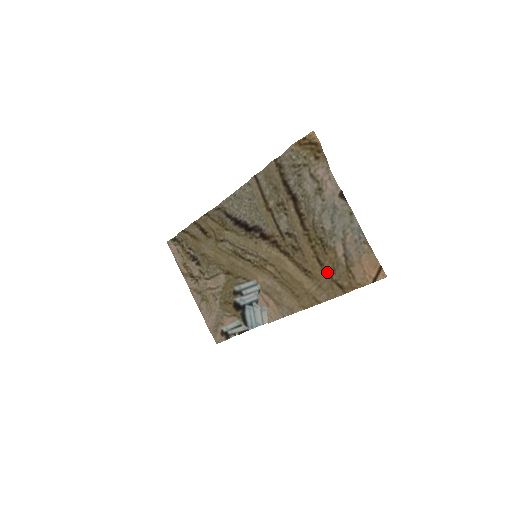
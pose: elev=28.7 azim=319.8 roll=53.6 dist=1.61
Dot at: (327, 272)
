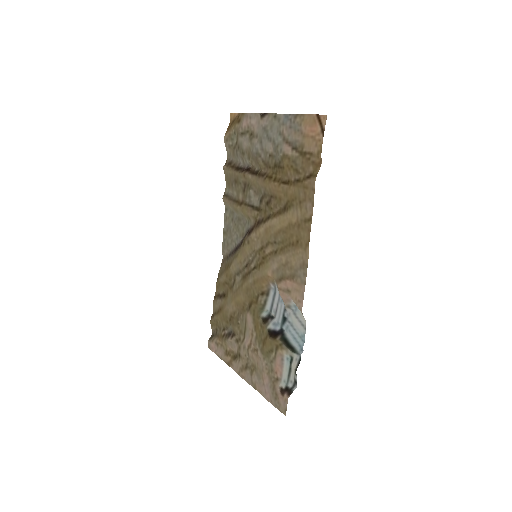
Dot at: (295, 181)
